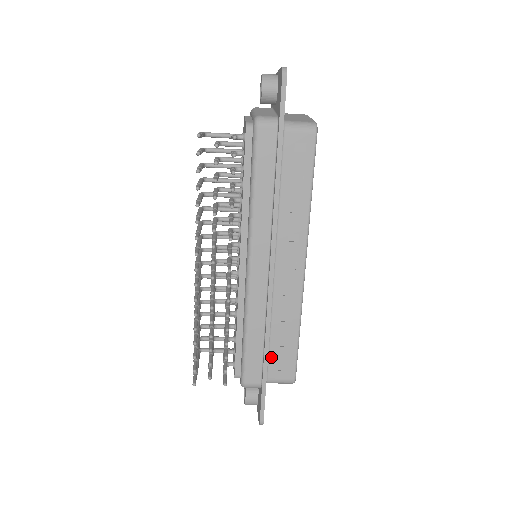
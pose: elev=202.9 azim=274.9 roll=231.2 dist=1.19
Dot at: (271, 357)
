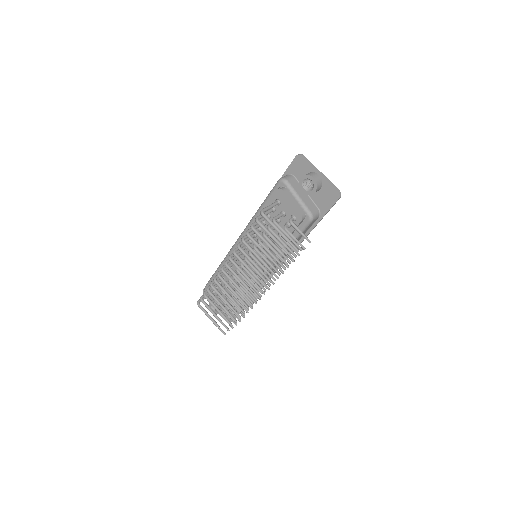
Dot at: occluded
